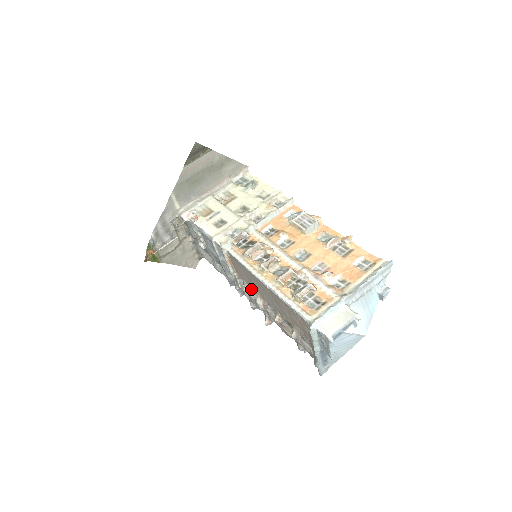
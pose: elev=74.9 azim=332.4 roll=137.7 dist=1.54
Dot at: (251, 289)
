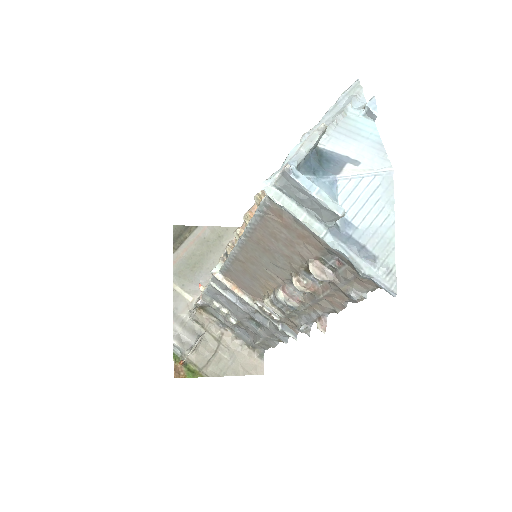
Dot at: (268, 293)
